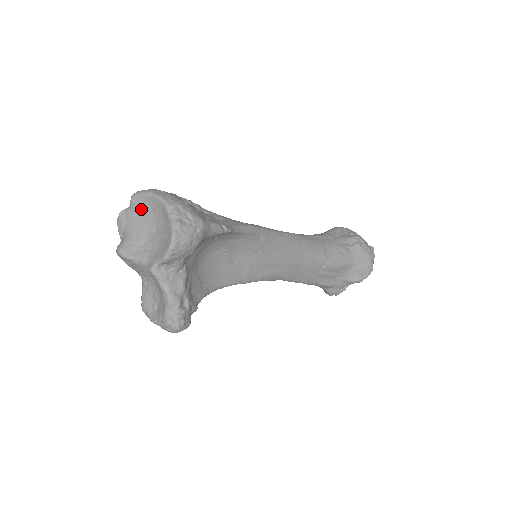
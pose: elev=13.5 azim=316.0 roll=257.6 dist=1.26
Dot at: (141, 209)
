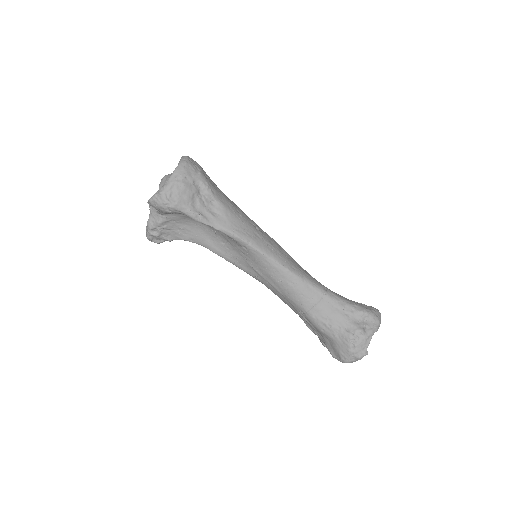
Dot at: occluded
